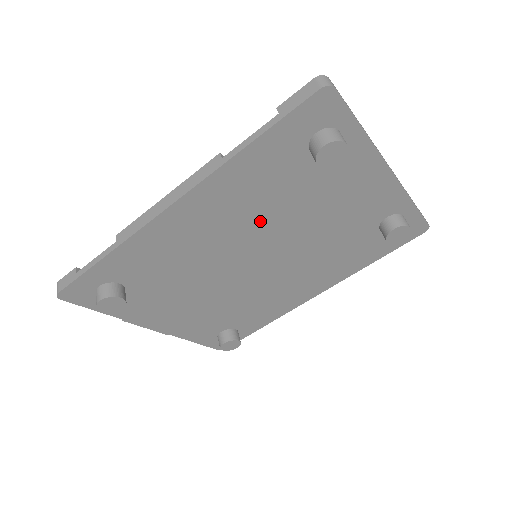
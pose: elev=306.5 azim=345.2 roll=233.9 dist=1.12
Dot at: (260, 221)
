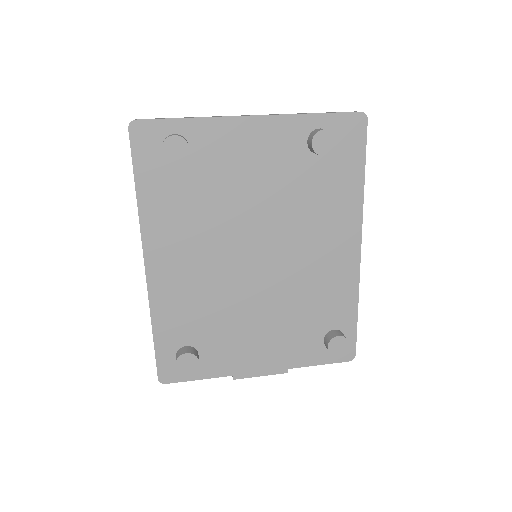
Dot at: (214, 229)
